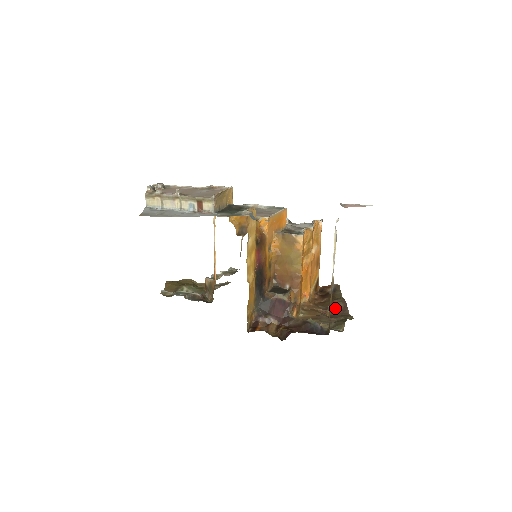
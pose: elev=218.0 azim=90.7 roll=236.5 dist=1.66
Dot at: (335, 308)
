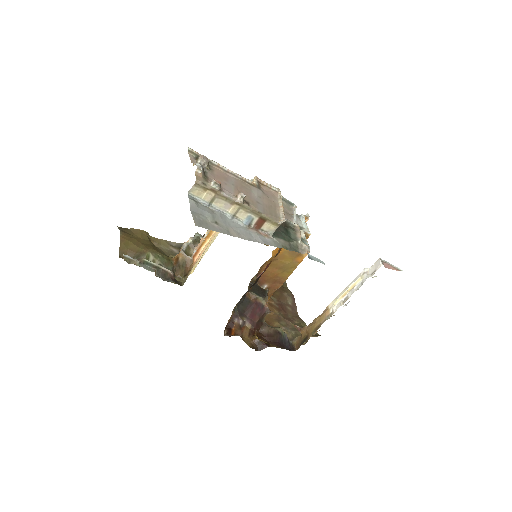
Dot at: (285, 303)
